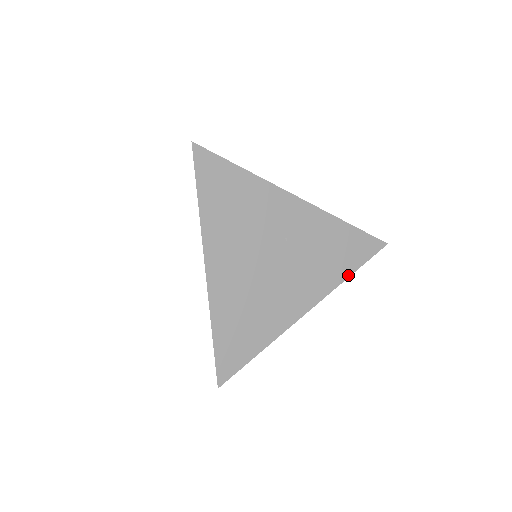
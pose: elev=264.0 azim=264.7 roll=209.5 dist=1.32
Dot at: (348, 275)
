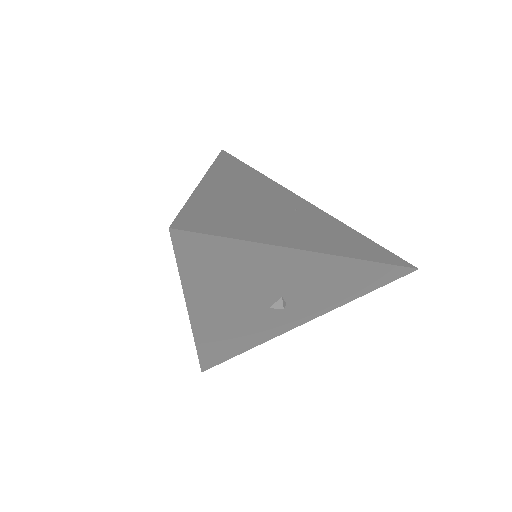
Dot at: (372, 260)
